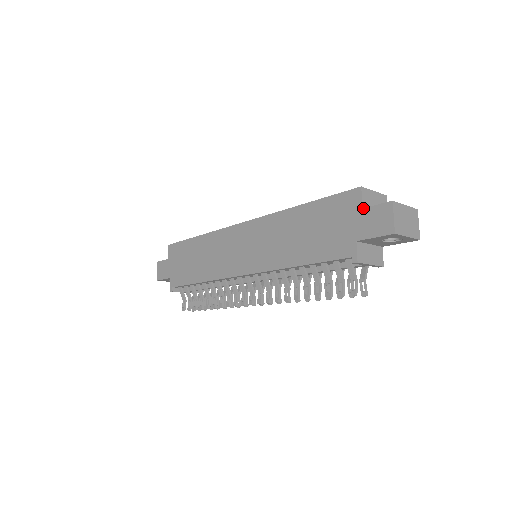
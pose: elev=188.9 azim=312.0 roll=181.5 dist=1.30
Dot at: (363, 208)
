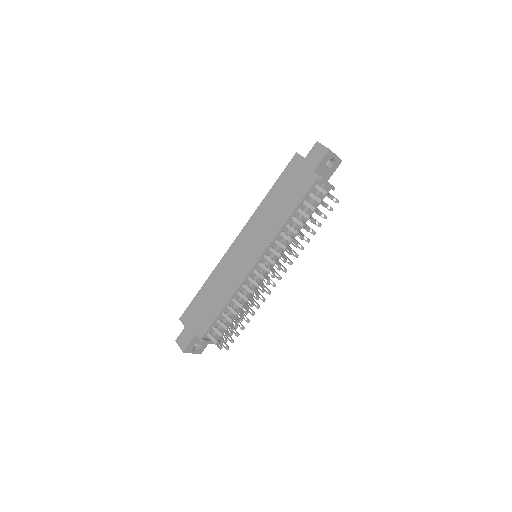
Dot at: (305, 158)
